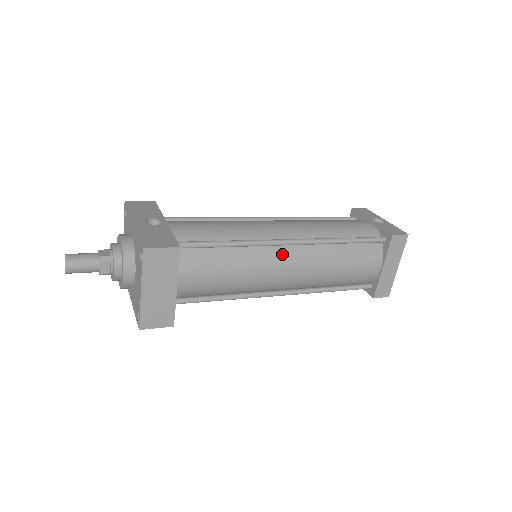
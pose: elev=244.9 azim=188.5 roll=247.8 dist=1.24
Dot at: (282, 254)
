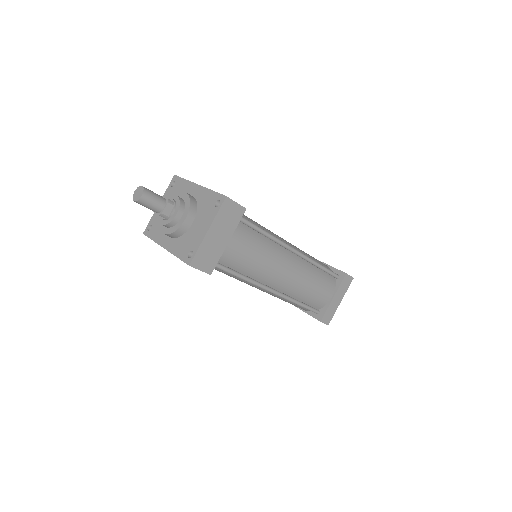
Dot at: (284, 255)
